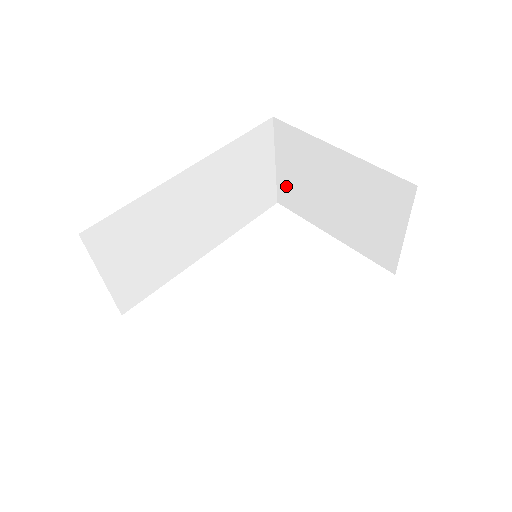
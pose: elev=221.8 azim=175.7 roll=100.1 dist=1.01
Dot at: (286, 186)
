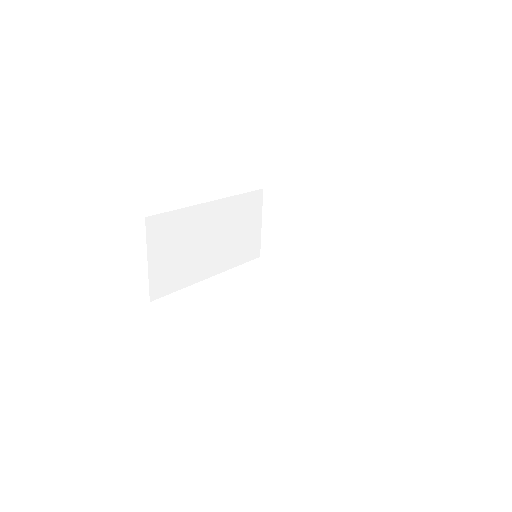
Dot at: (268, 240)
